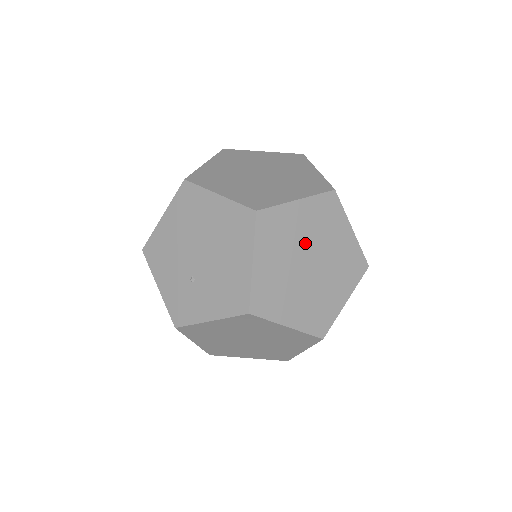
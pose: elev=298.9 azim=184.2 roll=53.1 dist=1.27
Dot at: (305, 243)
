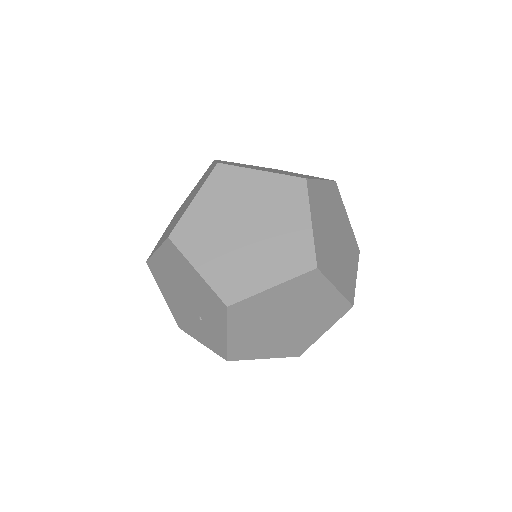
Dot at: (228, 219)
